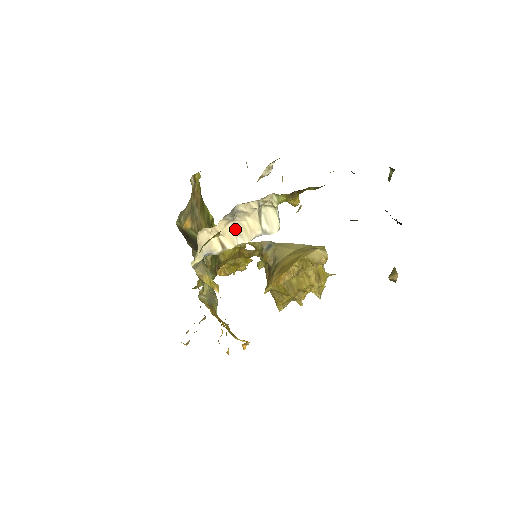
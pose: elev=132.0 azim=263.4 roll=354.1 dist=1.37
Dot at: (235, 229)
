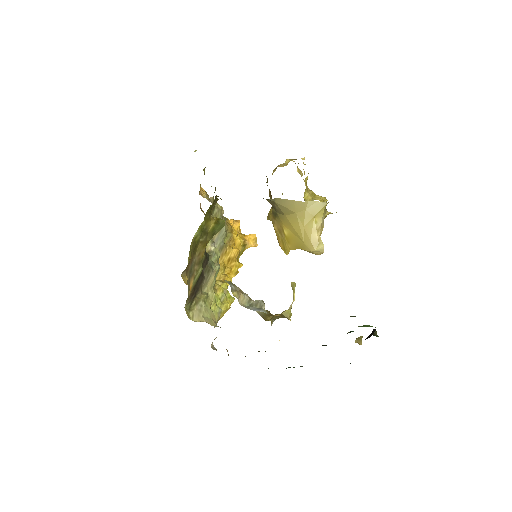
Dot at: occluded
